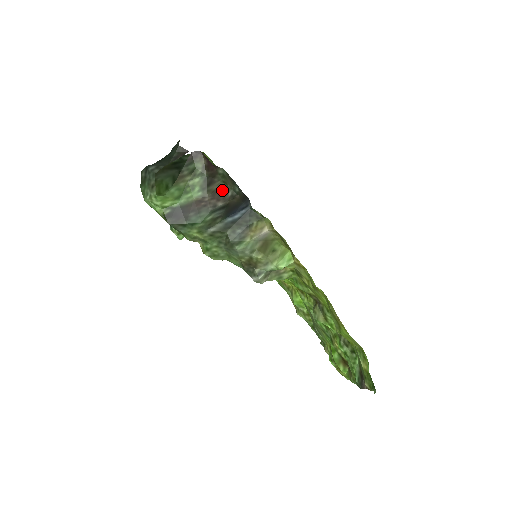
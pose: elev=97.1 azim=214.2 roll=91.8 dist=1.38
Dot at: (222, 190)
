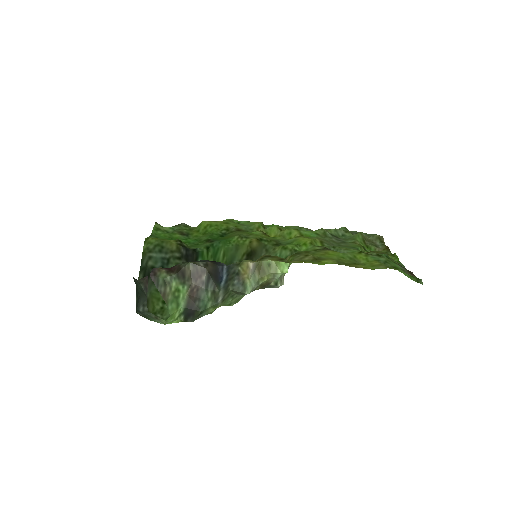
Dot at: (194, 268)
